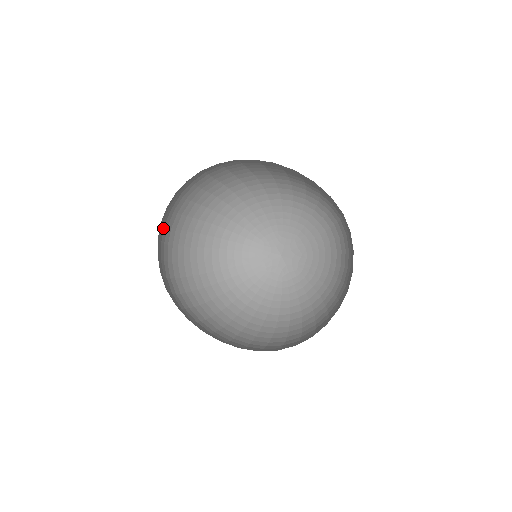
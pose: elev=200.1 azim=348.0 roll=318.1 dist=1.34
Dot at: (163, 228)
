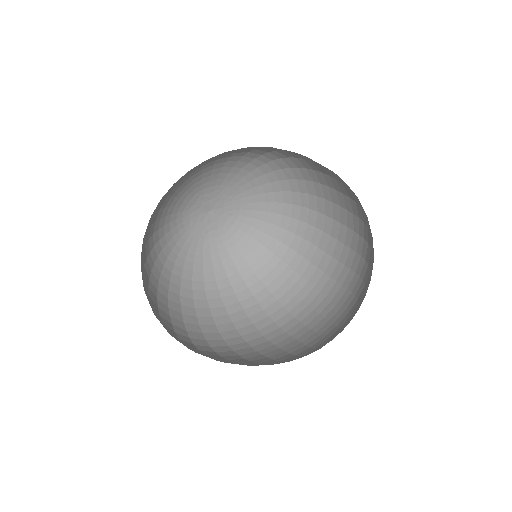
Dot at: occluded
